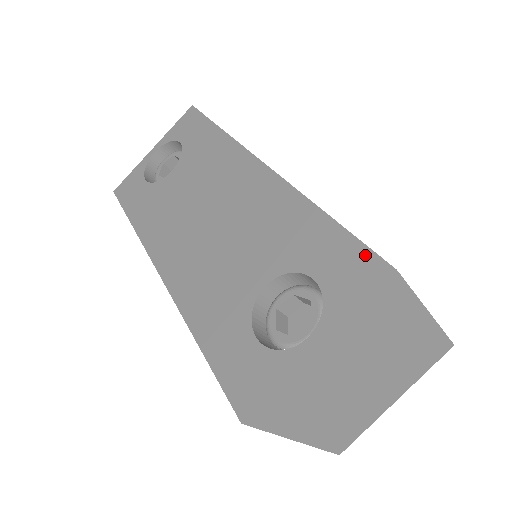
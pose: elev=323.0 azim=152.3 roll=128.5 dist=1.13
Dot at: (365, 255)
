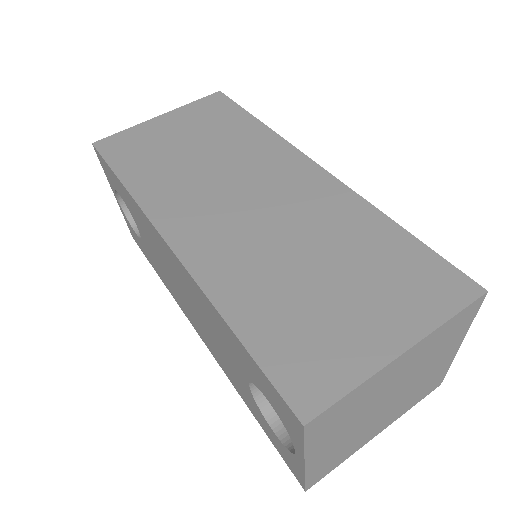
Dot at: (278, 397)
